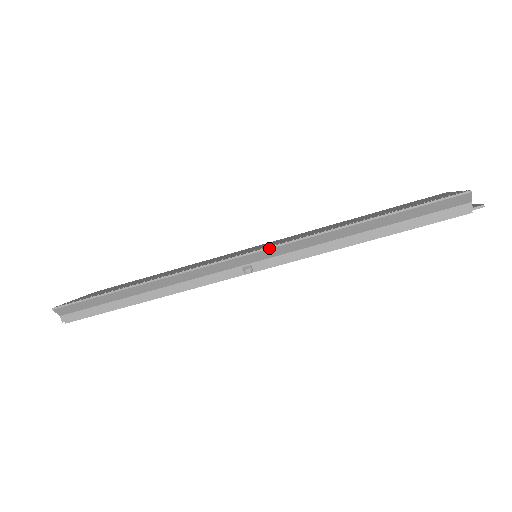
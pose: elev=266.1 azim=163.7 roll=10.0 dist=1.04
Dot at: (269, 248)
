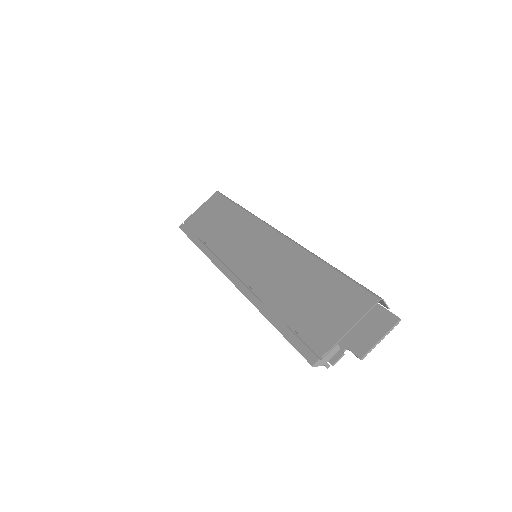
Dot at: occluded
